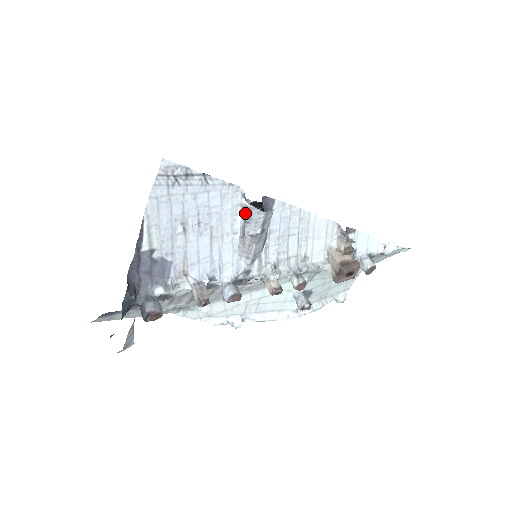
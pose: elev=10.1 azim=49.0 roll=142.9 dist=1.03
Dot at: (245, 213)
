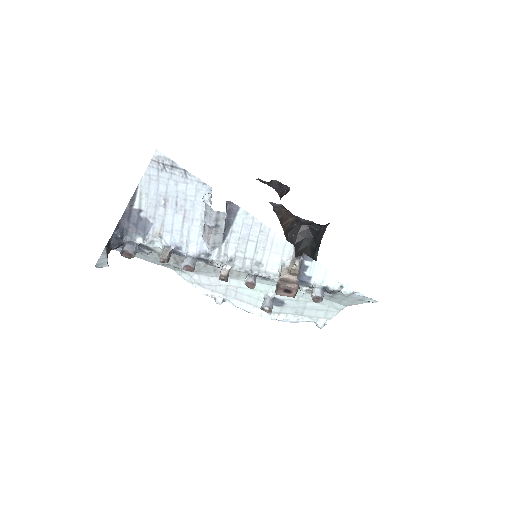
Dot at: occluded
